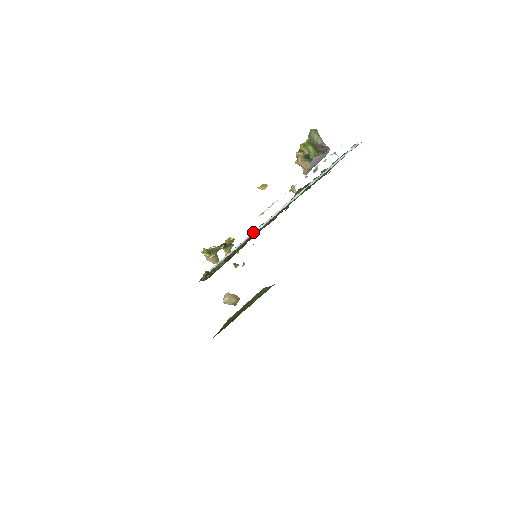
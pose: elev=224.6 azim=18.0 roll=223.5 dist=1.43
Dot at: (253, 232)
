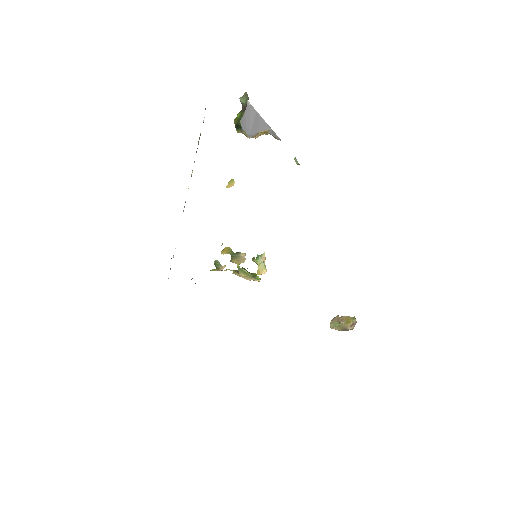
Dot at: occluded
